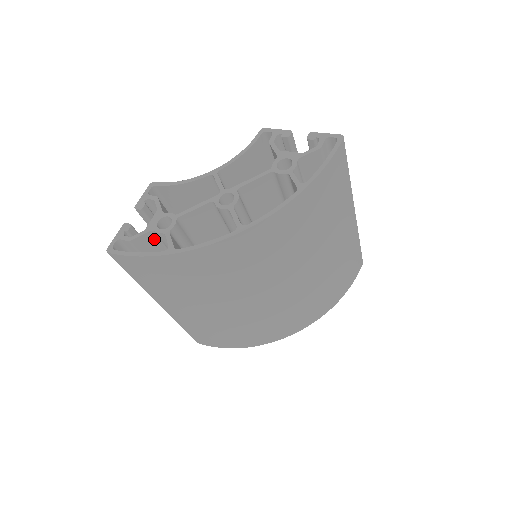
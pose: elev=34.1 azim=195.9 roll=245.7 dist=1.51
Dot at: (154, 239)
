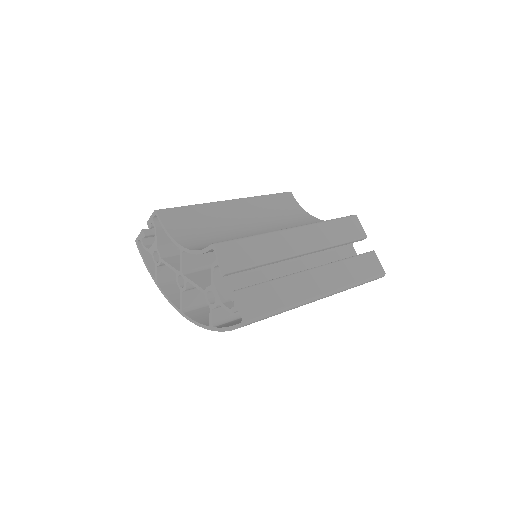
Dot at: occluded
